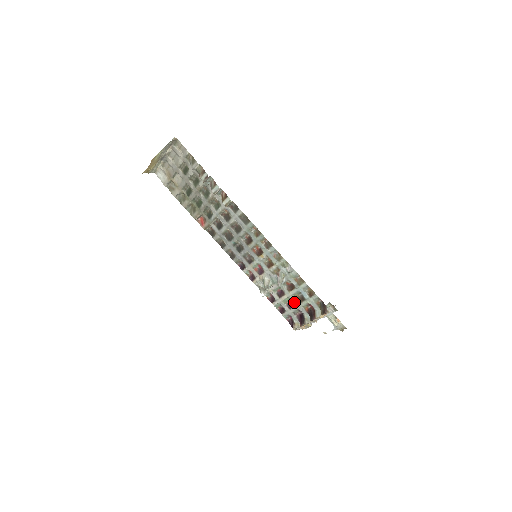
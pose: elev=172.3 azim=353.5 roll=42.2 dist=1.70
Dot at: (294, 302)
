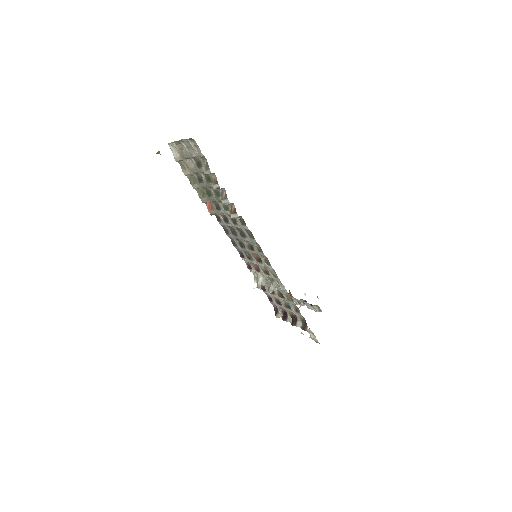
Dot at: (281, 303)
